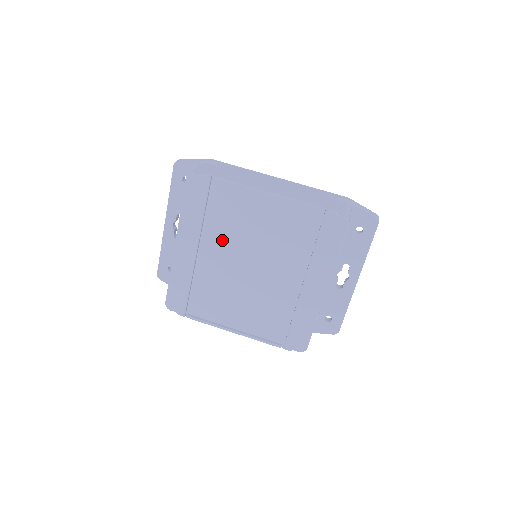
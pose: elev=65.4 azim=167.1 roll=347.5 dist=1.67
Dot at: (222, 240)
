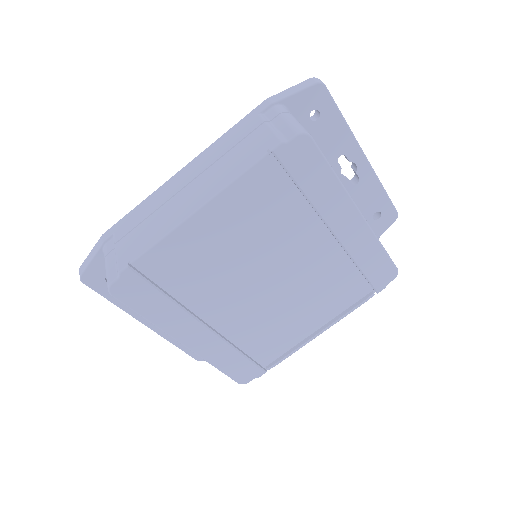
Dot at: (215, 293)
